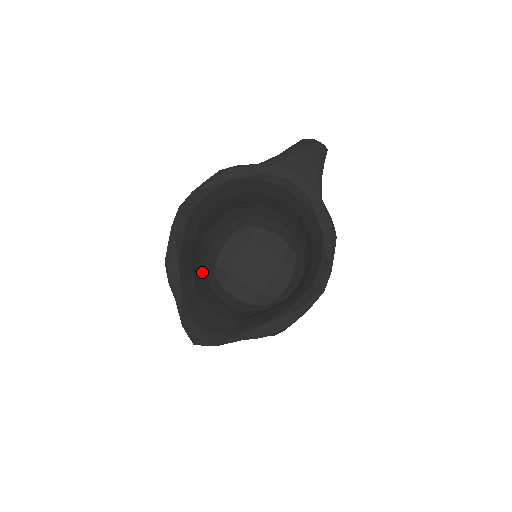
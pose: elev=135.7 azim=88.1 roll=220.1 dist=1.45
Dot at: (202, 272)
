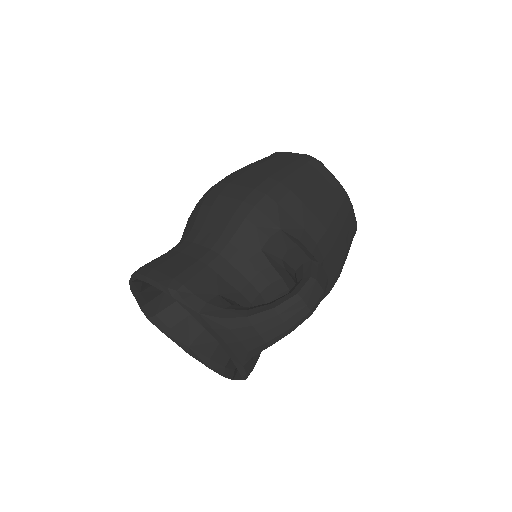
Dot at: occluded
